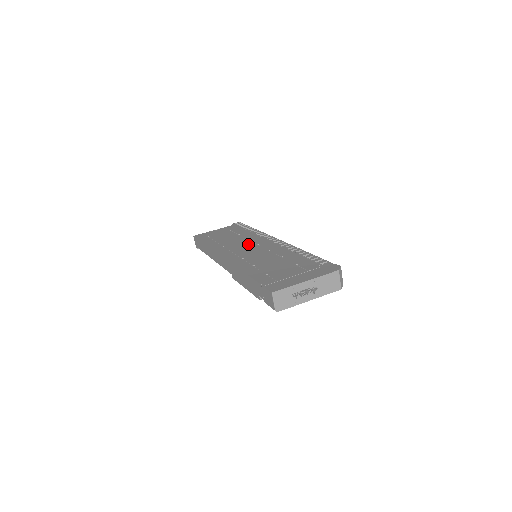
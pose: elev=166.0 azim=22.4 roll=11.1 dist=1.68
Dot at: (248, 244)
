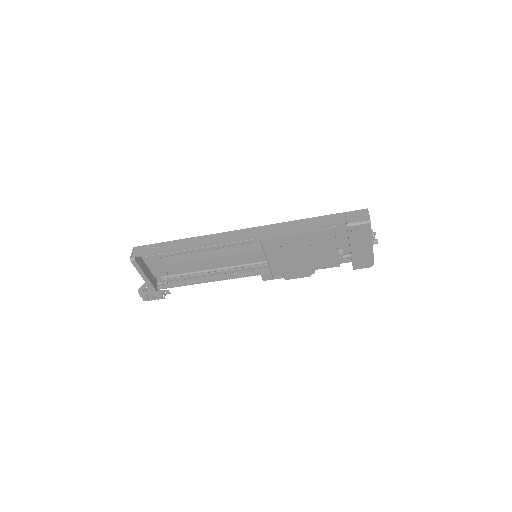
Dot at: occluded
